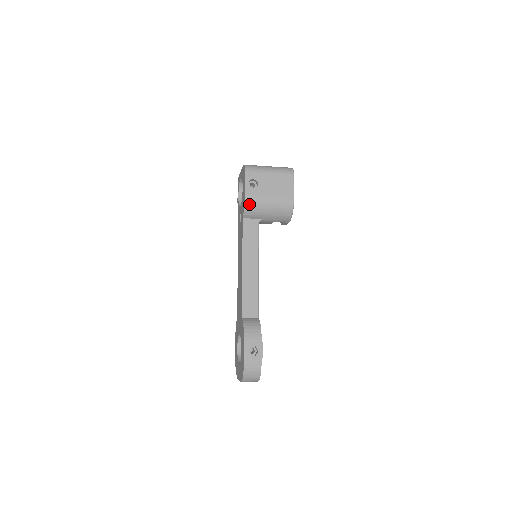
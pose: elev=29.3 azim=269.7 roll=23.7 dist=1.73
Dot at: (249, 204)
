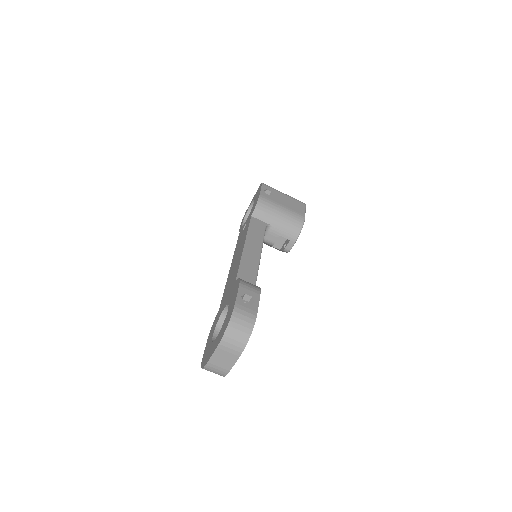
Dot at: (262, 202)
